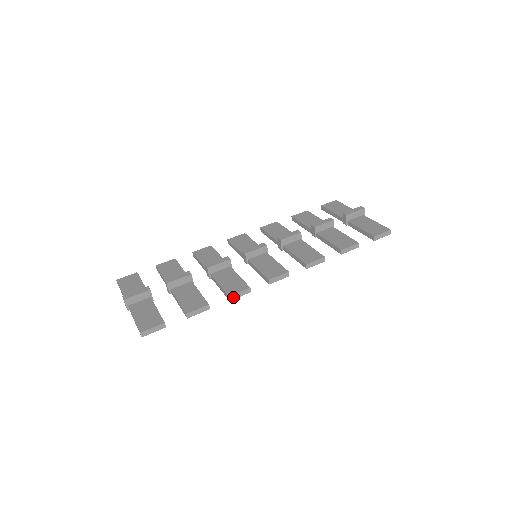
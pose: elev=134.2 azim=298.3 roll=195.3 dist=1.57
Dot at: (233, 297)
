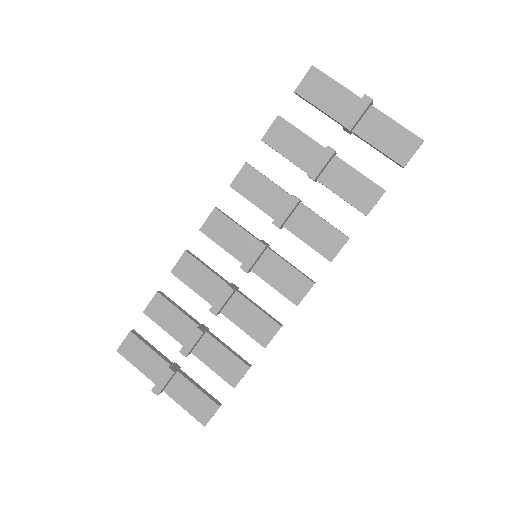
Dot at: (268, 343)
